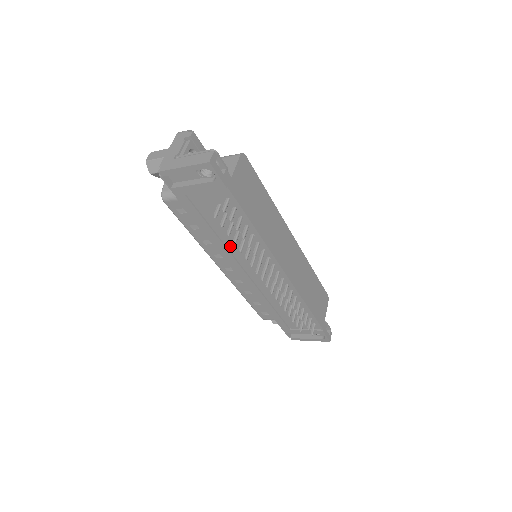
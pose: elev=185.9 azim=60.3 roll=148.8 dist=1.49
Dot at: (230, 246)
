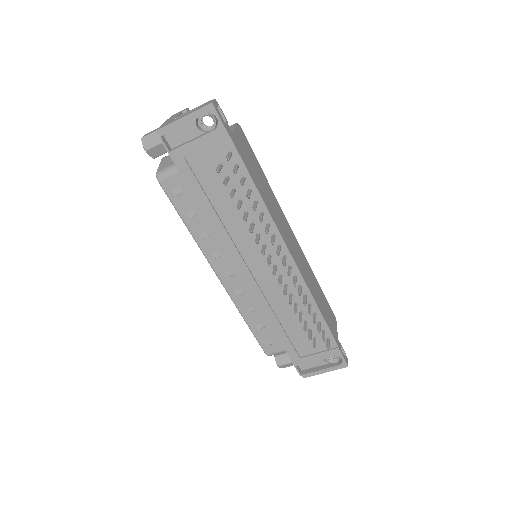
Dot at: (231, 229)
